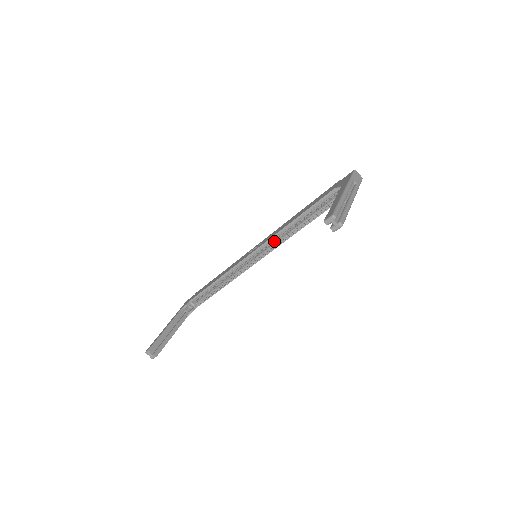
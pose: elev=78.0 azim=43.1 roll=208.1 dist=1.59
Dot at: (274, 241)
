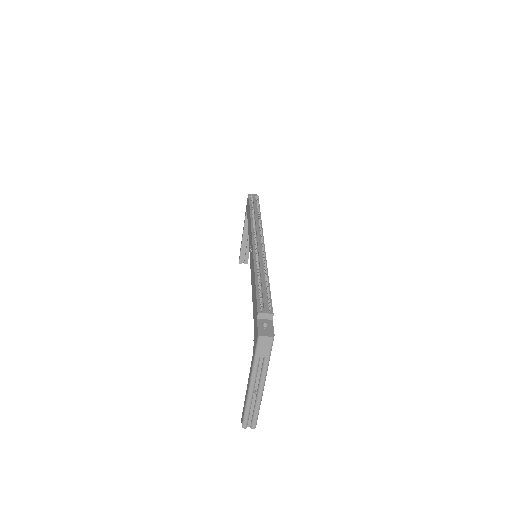
Dot at: occluded
